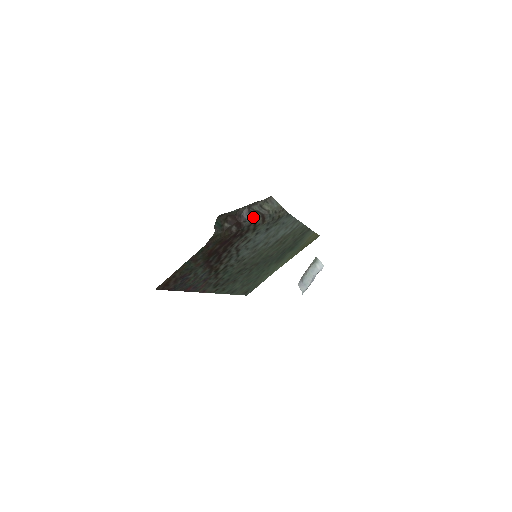
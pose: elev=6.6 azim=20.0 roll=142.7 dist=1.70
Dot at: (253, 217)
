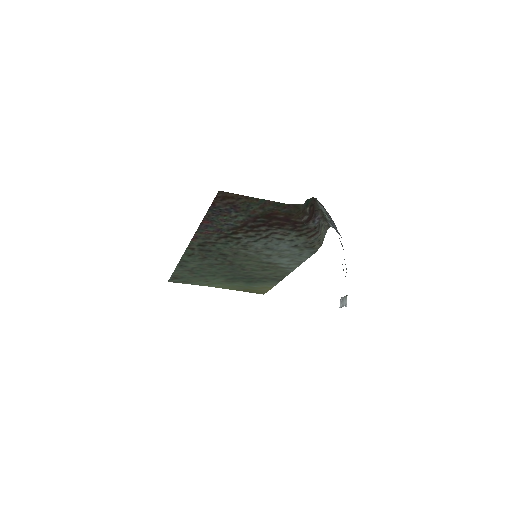
Dot at: (317, 226)
